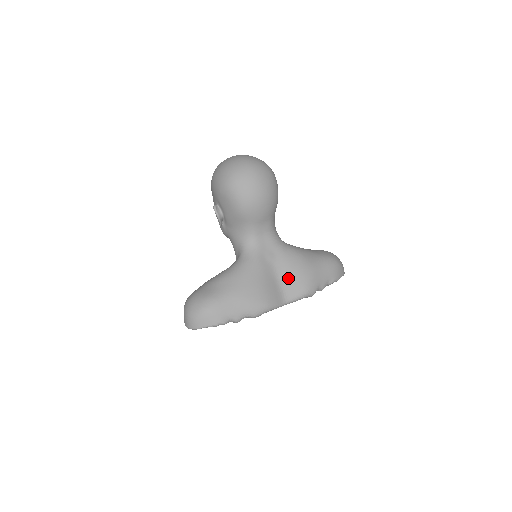
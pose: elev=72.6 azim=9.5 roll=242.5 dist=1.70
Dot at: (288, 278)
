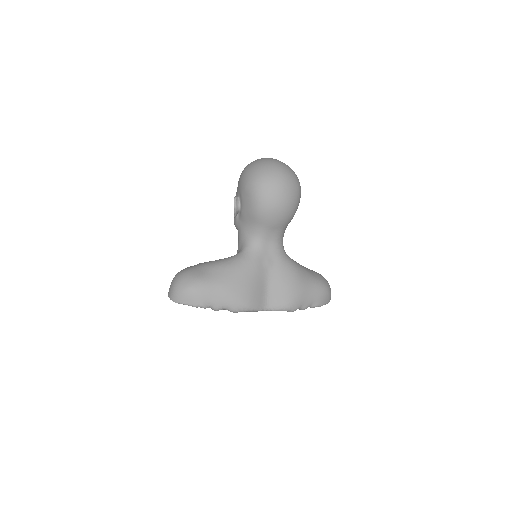
Dot at: (277, 288)
